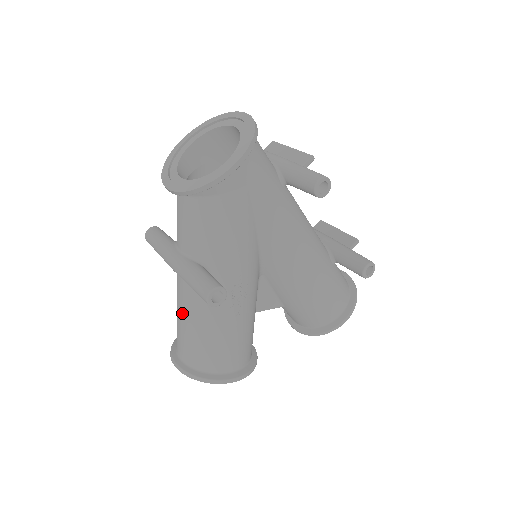
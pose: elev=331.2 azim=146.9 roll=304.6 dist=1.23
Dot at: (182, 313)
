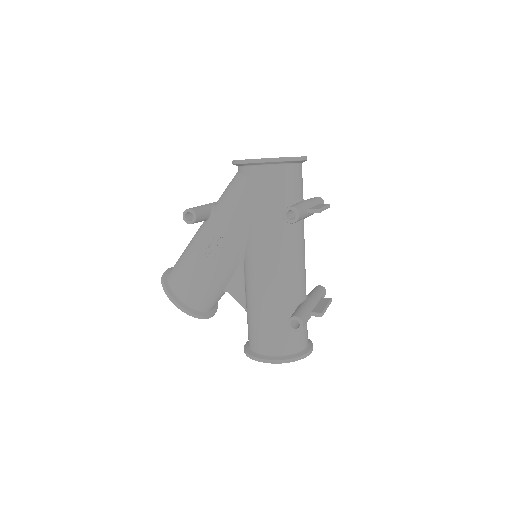
Dot at: occluded
